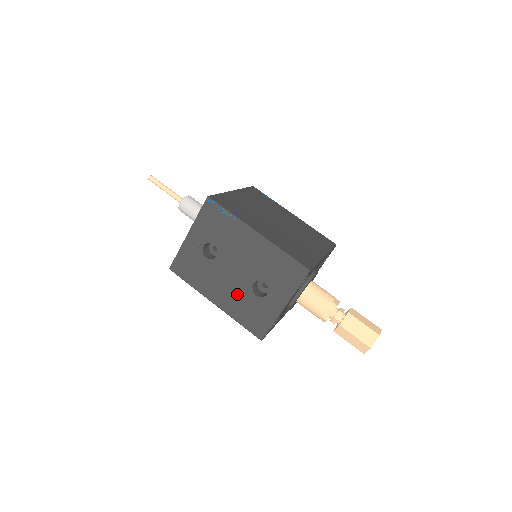
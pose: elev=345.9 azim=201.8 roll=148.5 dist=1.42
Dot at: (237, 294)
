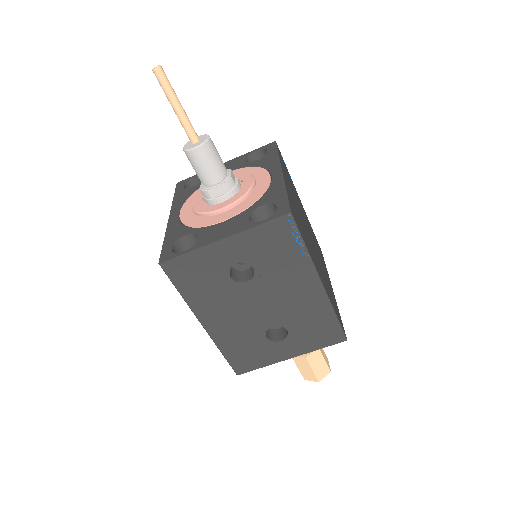
Dot at: (243, 328)
